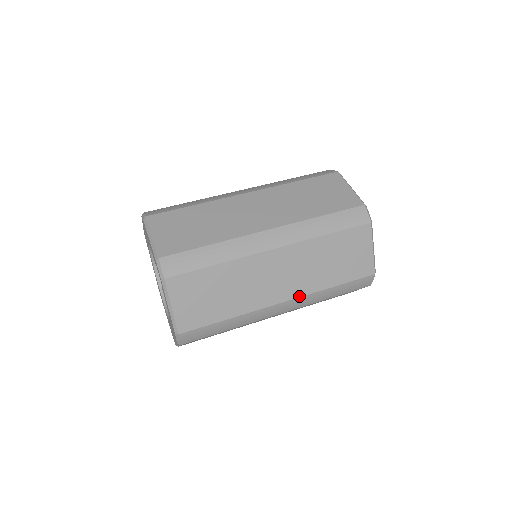
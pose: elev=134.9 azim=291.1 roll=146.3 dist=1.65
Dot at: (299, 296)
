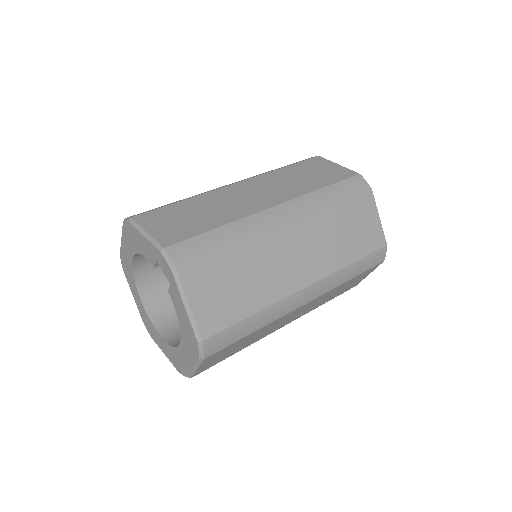
Dot at: (322, 277)
